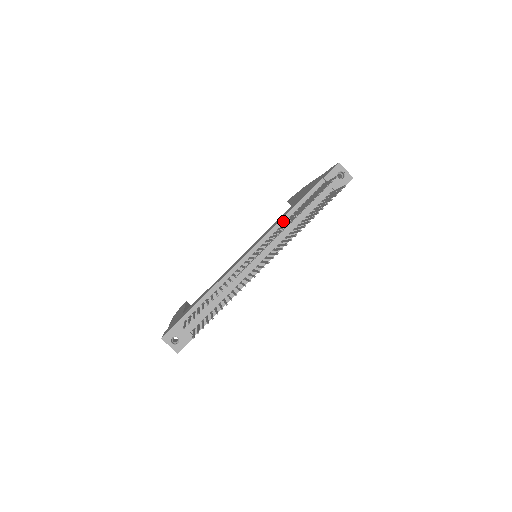
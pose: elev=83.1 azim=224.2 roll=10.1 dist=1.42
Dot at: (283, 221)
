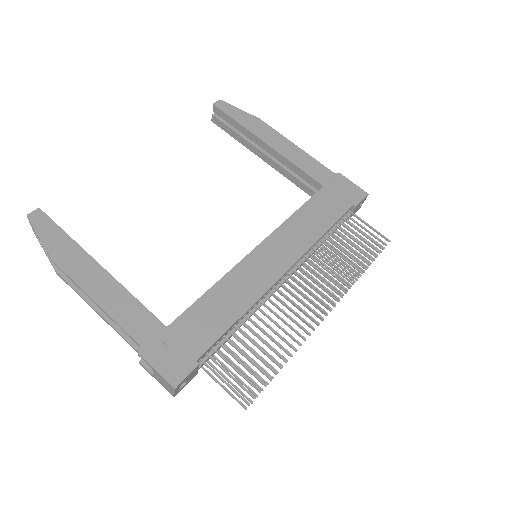
Dot at: (315, 244)
